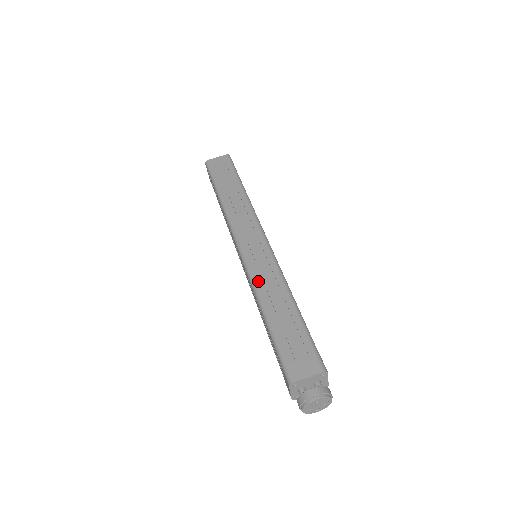
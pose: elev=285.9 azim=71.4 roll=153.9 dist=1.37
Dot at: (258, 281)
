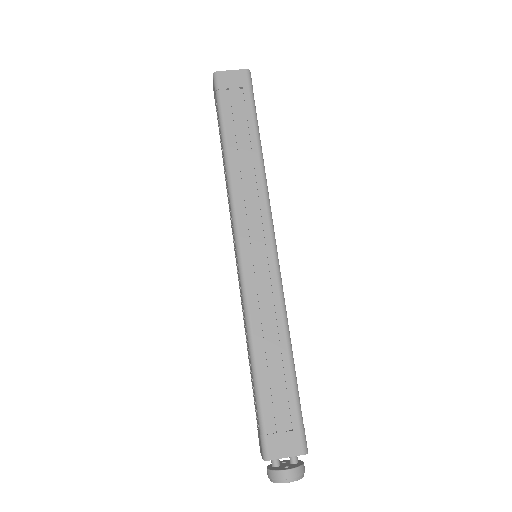
Dot at: (254, 310)
